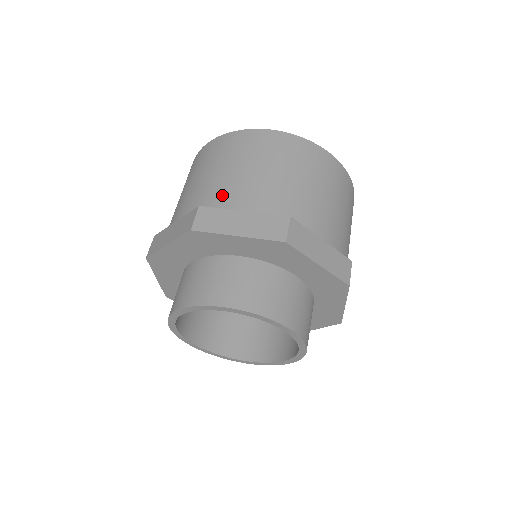
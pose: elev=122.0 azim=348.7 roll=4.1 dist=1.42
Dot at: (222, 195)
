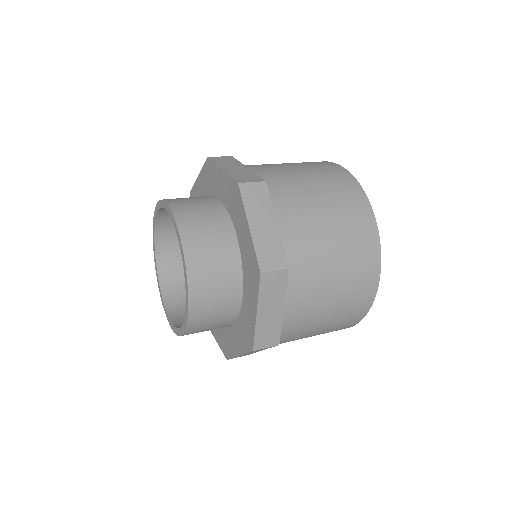
Dot at: occluded
